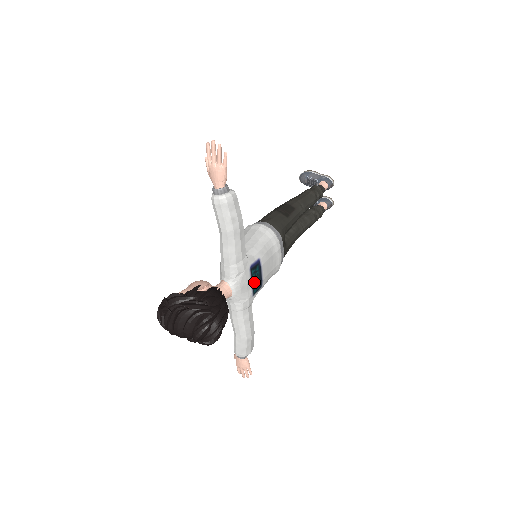
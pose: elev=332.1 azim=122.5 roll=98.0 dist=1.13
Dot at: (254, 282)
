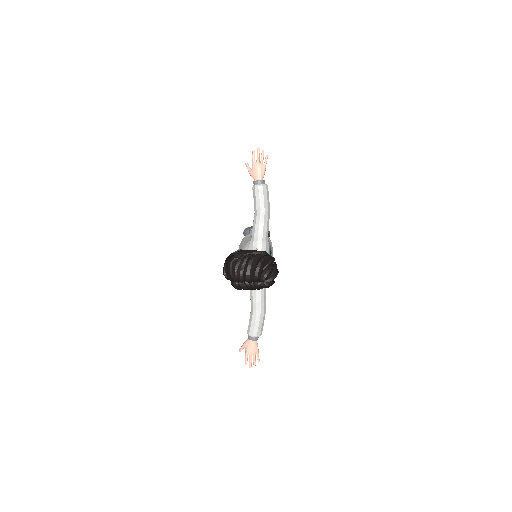
Dot at: occluded
